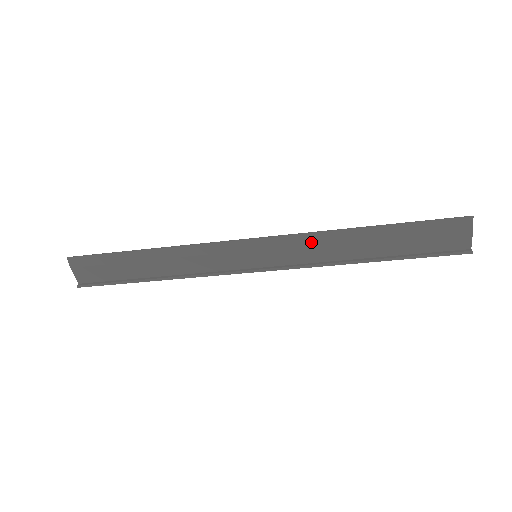
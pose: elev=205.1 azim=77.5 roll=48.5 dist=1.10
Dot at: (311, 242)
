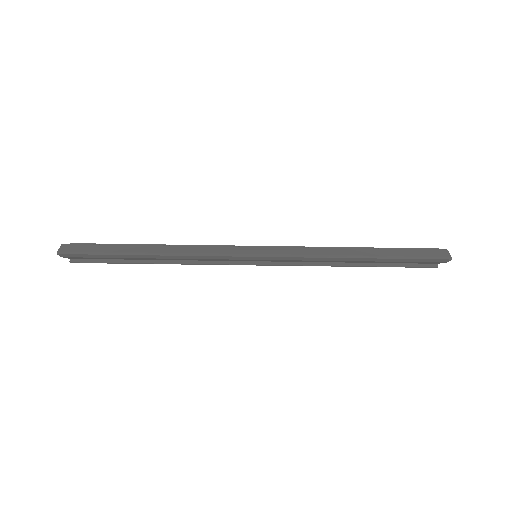
Dot at: (311, 260)
